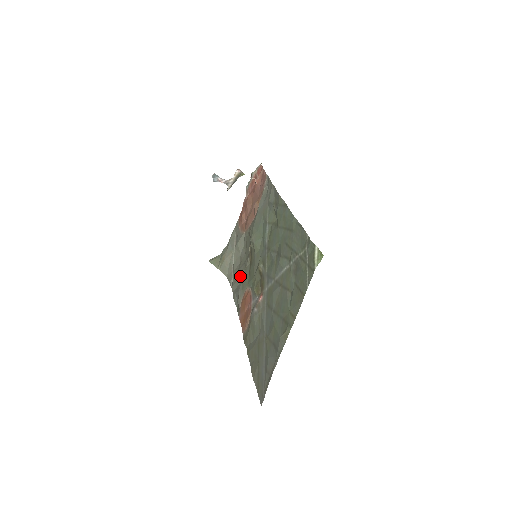
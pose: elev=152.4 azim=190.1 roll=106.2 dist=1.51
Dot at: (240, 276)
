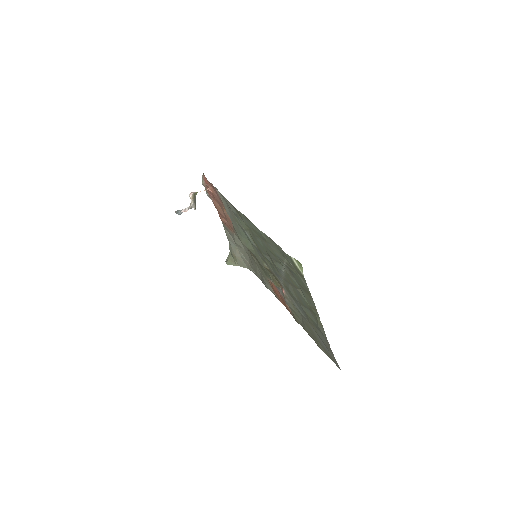
Dot at: (257, 270)
